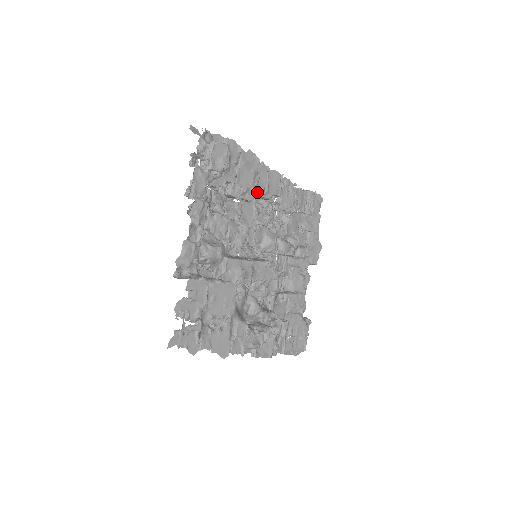
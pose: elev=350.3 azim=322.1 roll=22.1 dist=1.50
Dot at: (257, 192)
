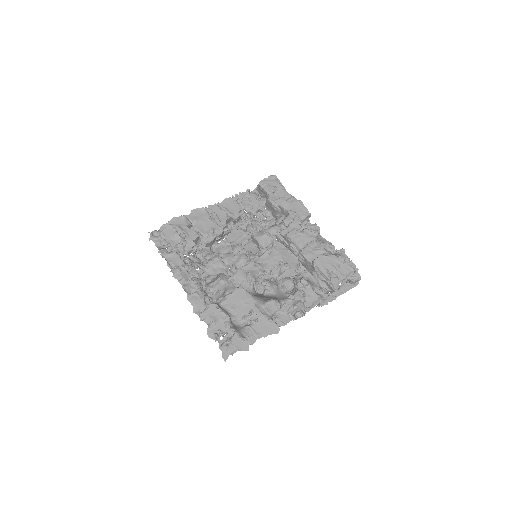
Dot at: (224, 223)
